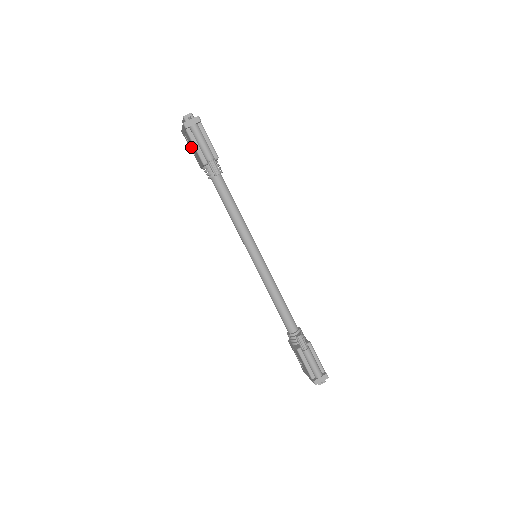
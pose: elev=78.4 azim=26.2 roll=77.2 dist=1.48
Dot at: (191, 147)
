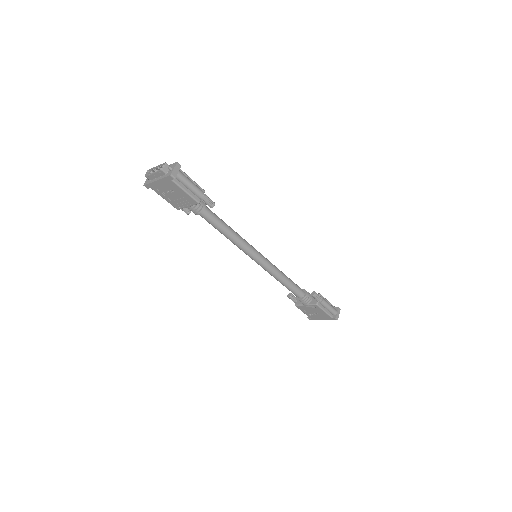
Dot at: (166, 195)
